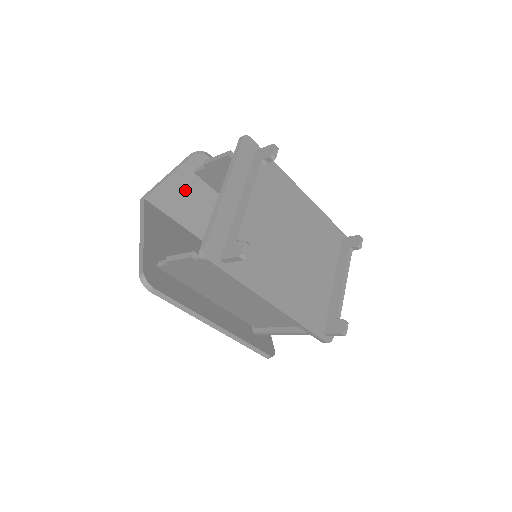
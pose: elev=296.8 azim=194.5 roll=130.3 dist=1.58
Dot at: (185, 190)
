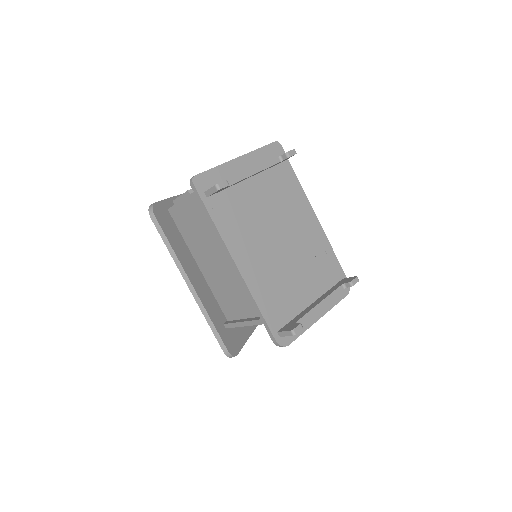
Dot at: occluded
